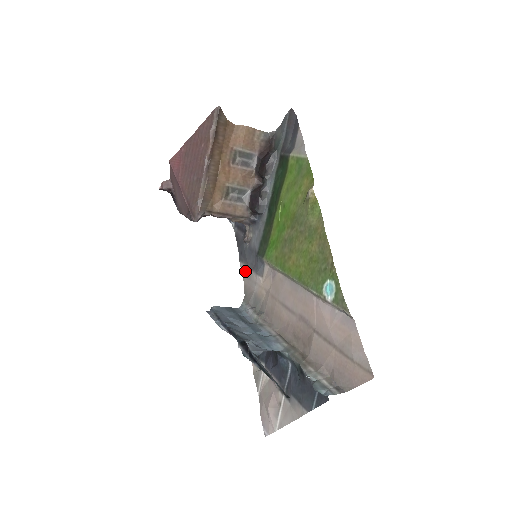
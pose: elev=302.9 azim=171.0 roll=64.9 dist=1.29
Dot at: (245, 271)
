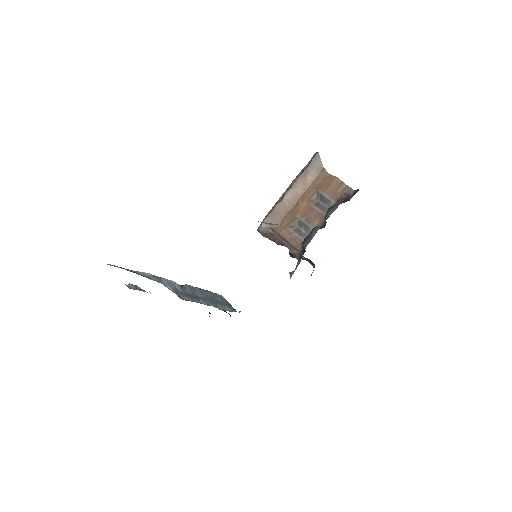
Dot at: occluded
